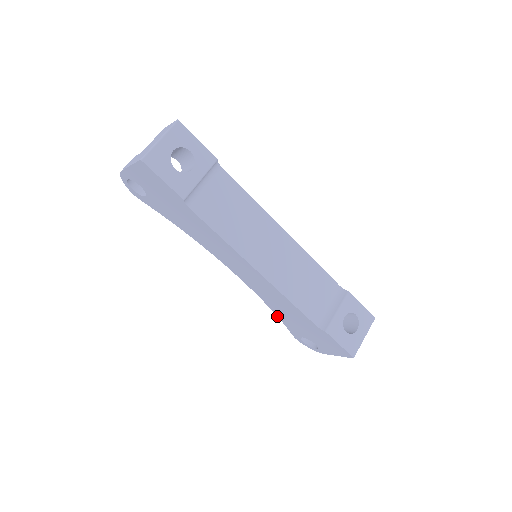
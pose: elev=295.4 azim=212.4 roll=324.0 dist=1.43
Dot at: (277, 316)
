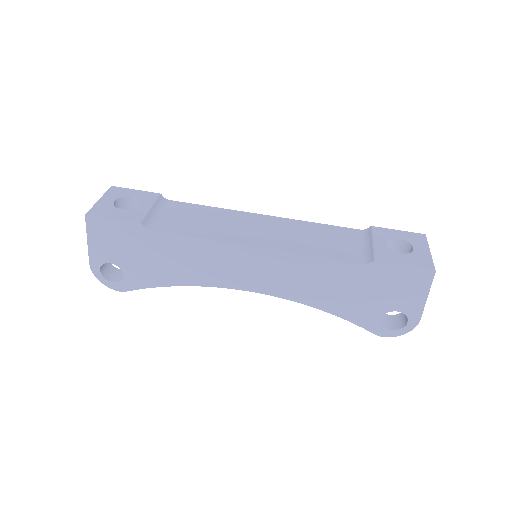
Dot at: occluded
